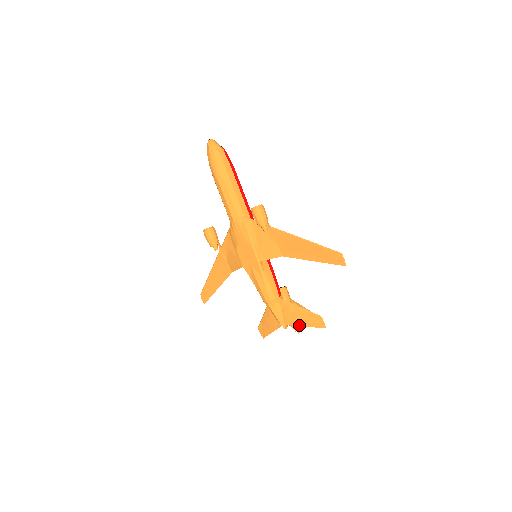
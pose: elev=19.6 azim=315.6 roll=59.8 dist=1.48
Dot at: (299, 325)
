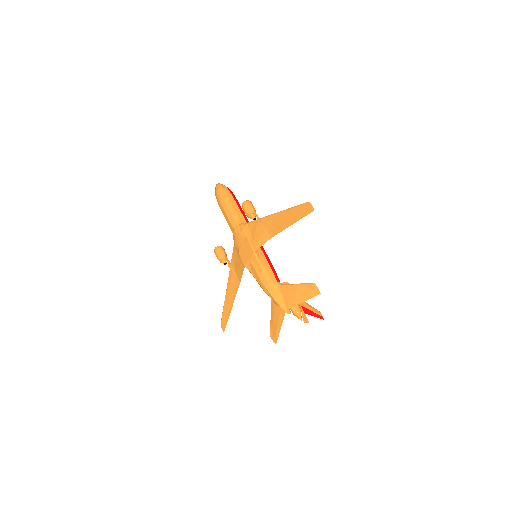
Dot at: (298, 303)
